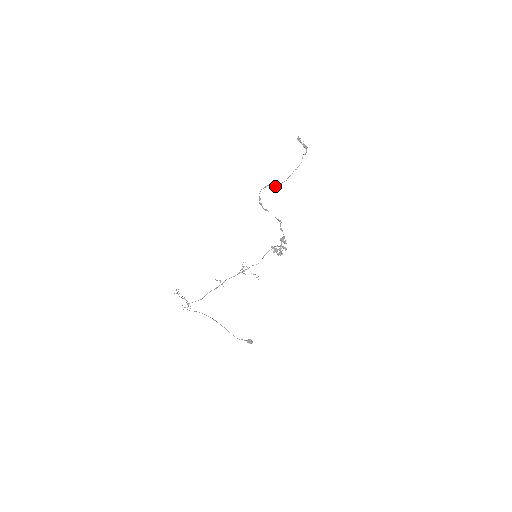
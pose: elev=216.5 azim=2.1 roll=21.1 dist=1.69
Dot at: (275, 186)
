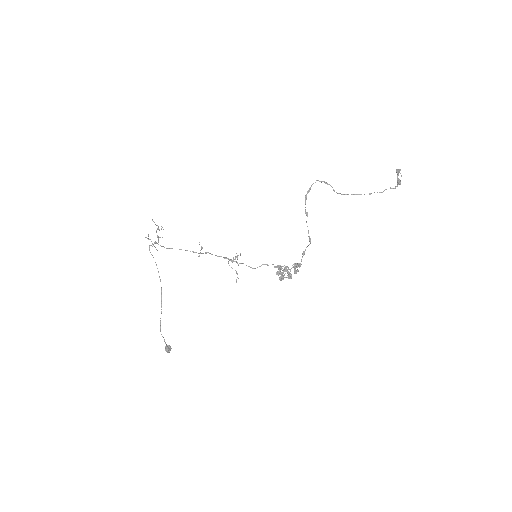
Dot at: occluded
